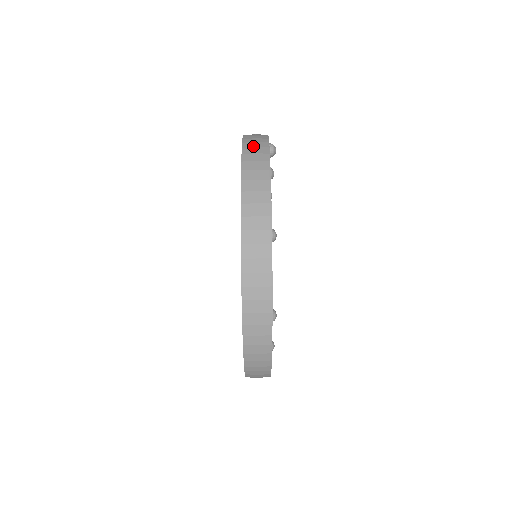
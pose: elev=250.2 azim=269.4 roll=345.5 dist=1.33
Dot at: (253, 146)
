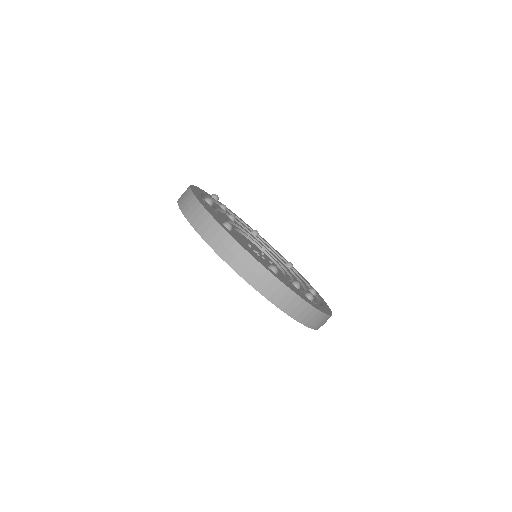
Dot at: occluded
